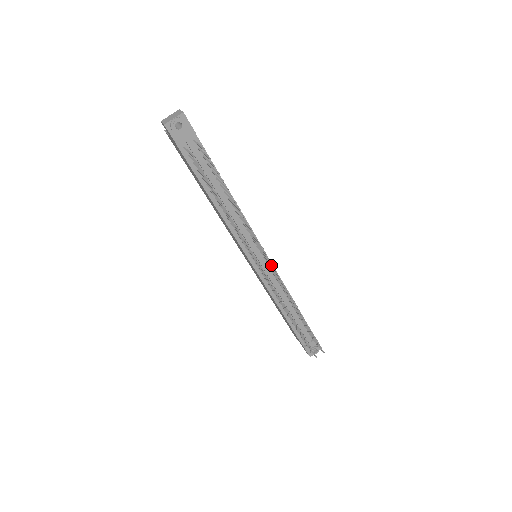
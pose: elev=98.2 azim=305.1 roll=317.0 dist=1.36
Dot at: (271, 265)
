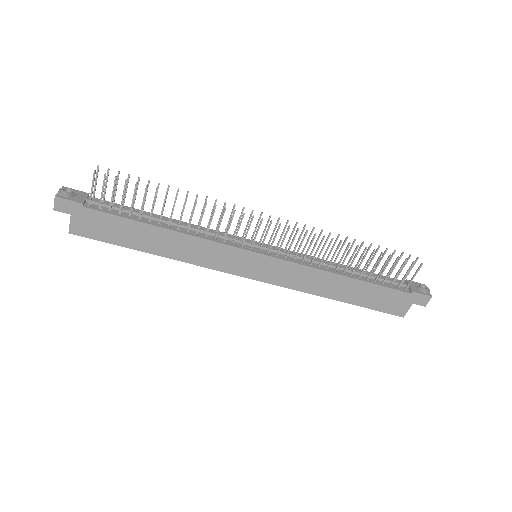
Dot at: (265, 226)
